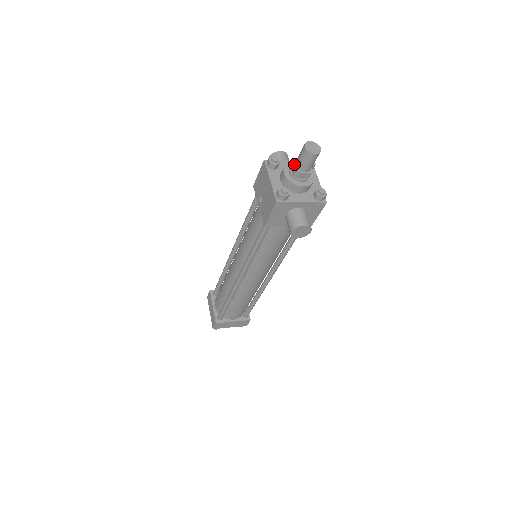
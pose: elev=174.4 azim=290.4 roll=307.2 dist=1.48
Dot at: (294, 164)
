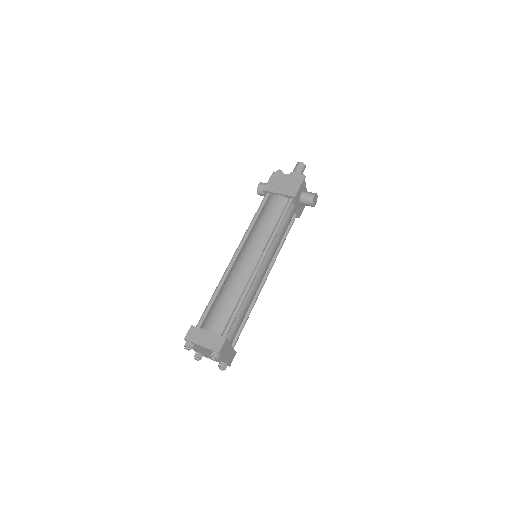
Dot at: (294, 172)
